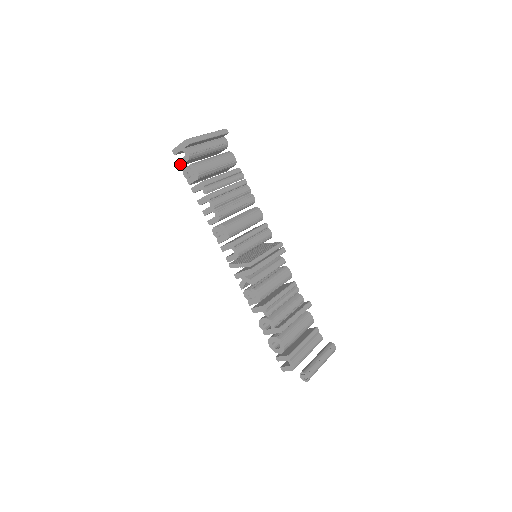
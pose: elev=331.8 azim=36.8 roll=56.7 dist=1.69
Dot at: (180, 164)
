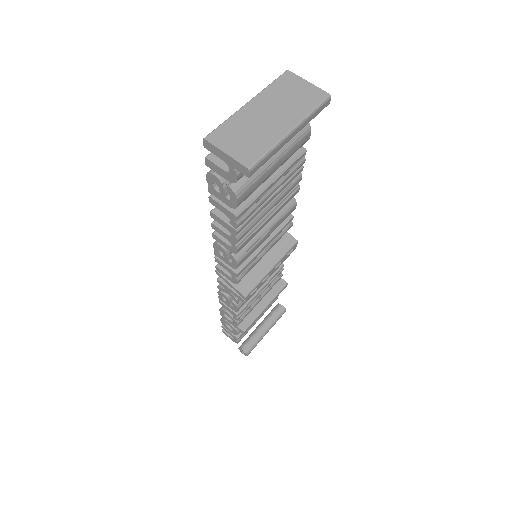
Dot at: (208, 165)
